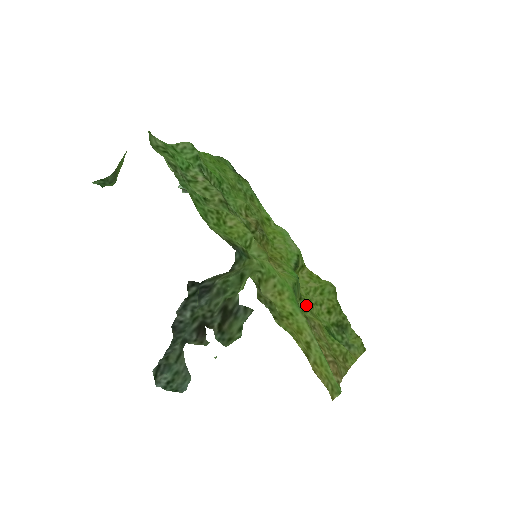
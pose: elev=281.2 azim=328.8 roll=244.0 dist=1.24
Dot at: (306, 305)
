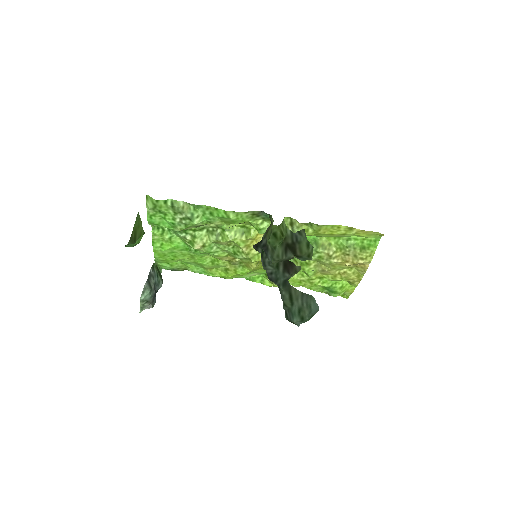
Dot at: (304, 273)
